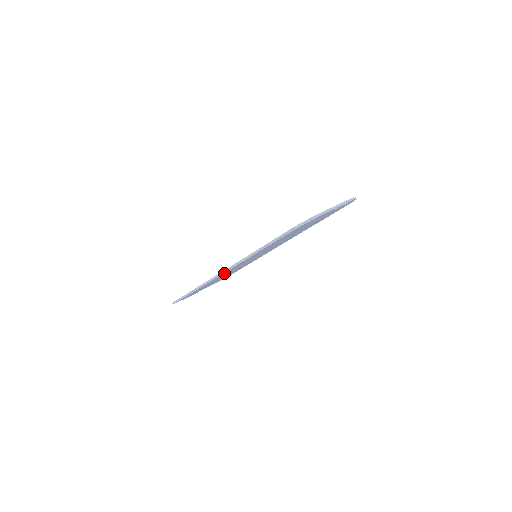
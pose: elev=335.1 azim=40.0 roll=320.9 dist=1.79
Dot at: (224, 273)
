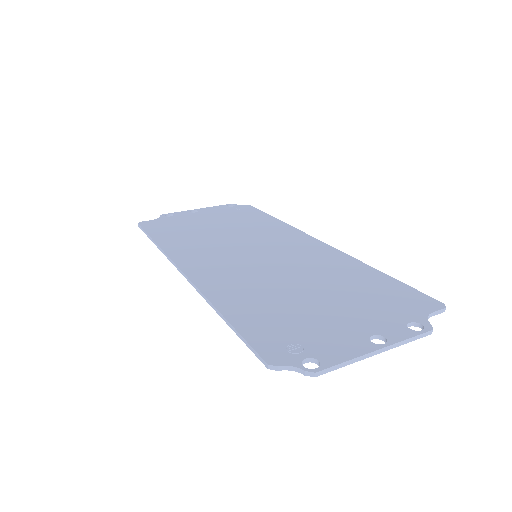
Dot at: (189, 266)
